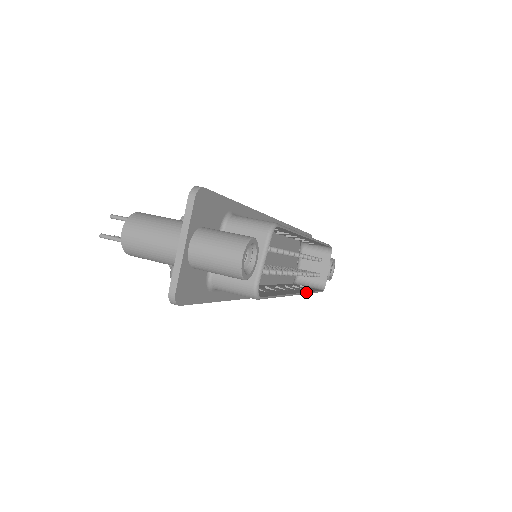
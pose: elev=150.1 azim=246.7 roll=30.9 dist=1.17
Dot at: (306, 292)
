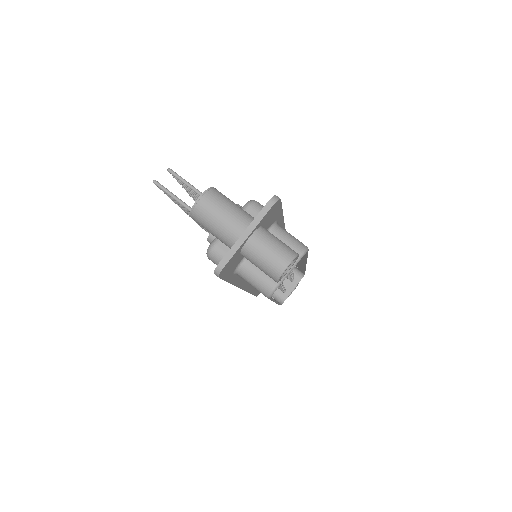
Dot at: occluded
